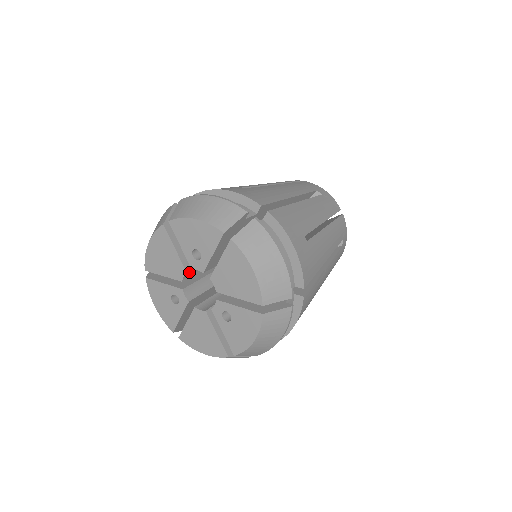
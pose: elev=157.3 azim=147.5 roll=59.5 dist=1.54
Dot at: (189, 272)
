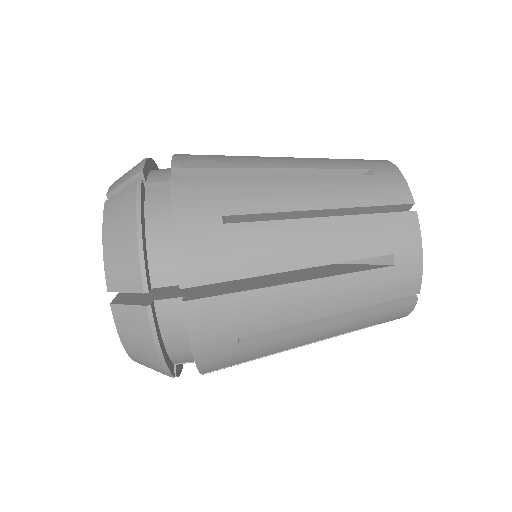
Dot at: occluded
